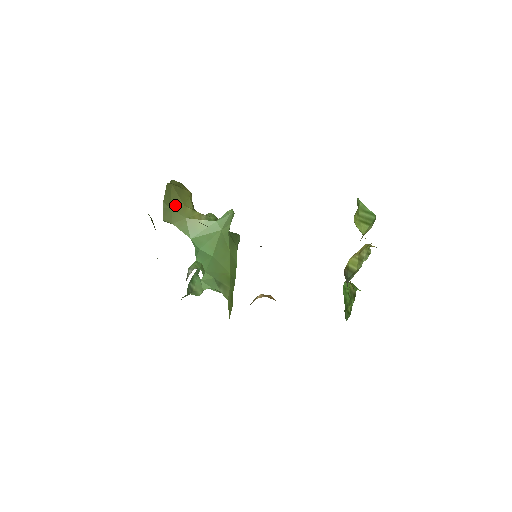
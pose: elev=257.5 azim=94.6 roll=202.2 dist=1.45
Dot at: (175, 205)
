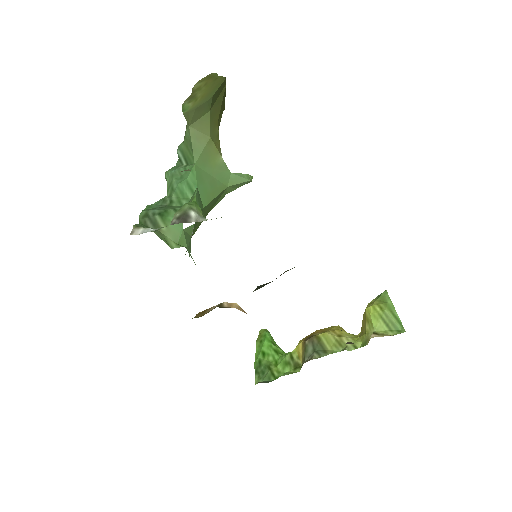
Dot at: (214, 111)
